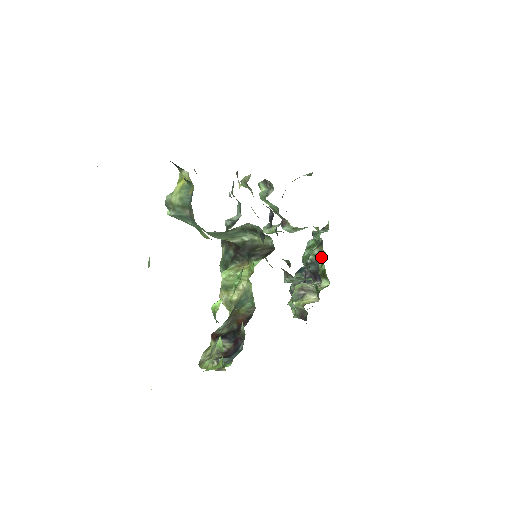
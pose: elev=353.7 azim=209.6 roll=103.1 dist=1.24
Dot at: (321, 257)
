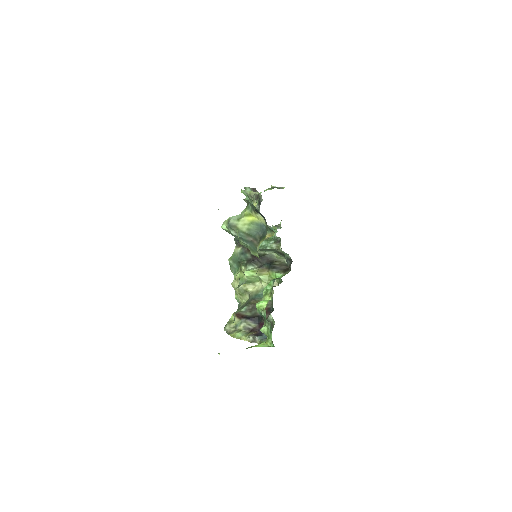
Dot at: occluded
